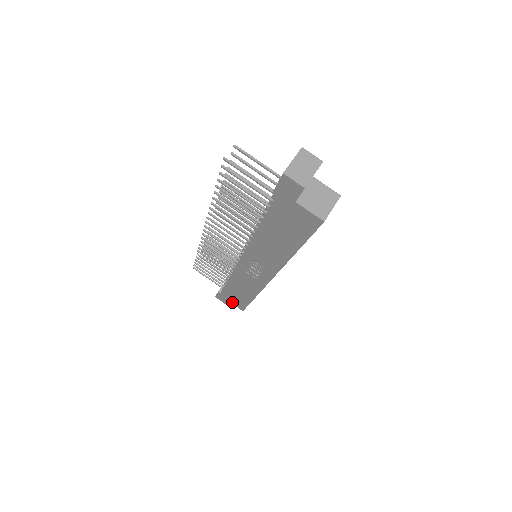
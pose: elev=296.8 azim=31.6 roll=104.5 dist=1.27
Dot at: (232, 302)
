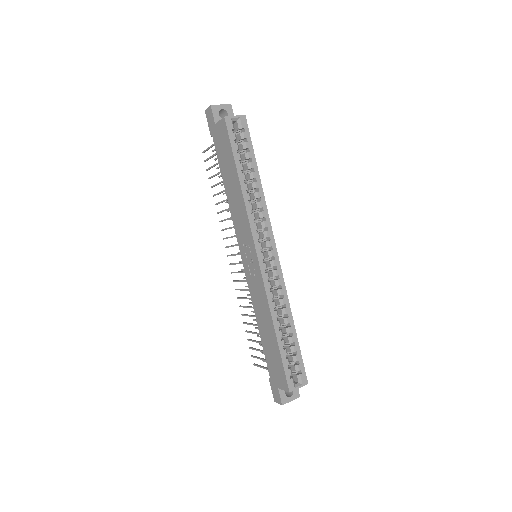
Dot at: (279, 384)
